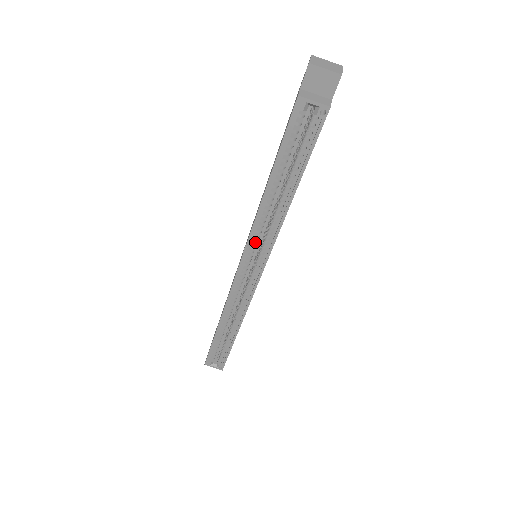
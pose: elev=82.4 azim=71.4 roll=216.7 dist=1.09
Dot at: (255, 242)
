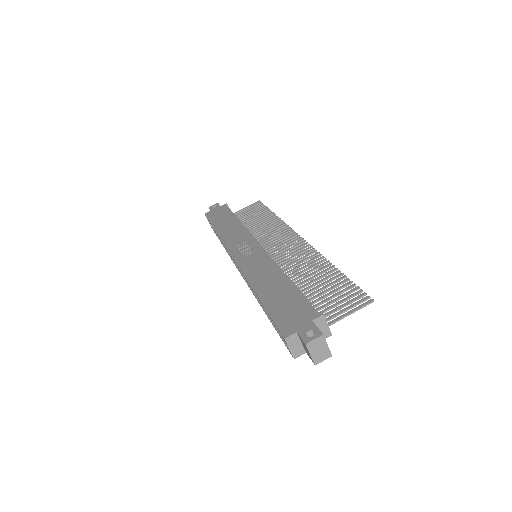
Dot at: occluded
